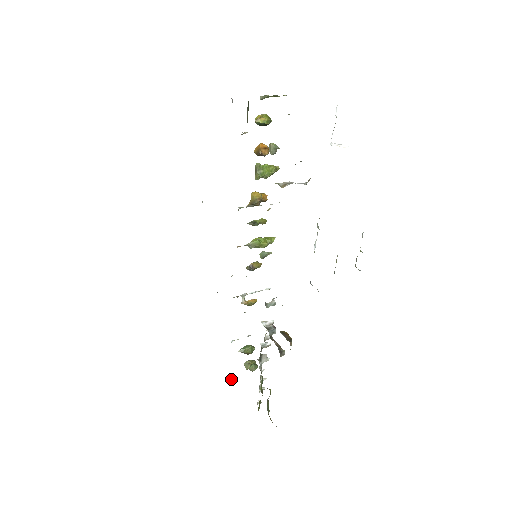
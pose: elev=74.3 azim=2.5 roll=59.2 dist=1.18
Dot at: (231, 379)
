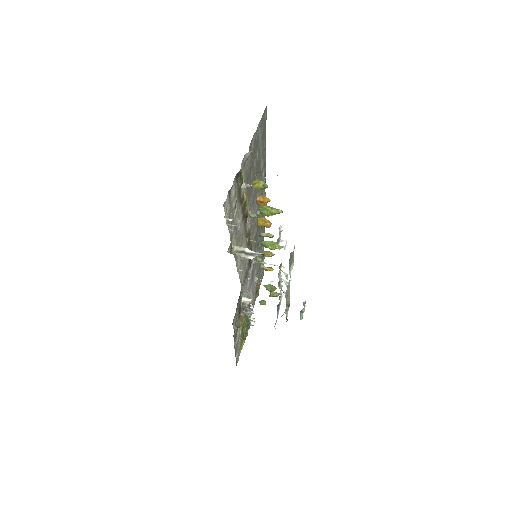
Dot at: (257, 295)
